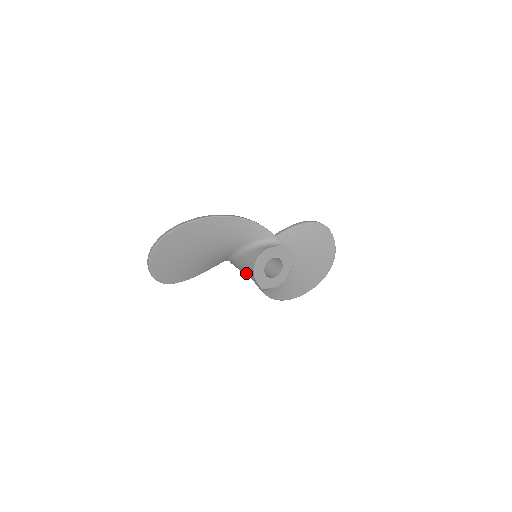
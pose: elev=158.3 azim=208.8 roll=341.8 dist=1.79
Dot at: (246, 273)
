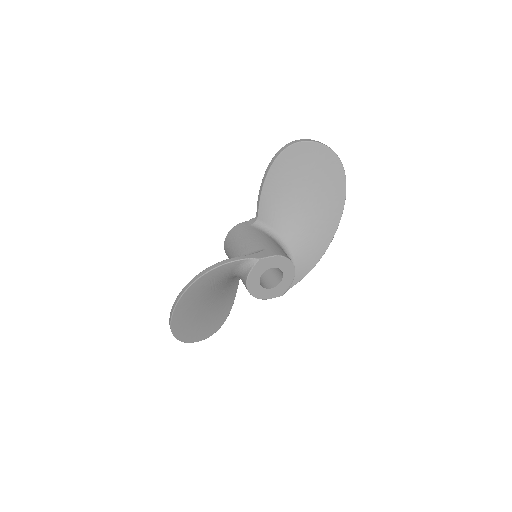
Dot at: occluded
